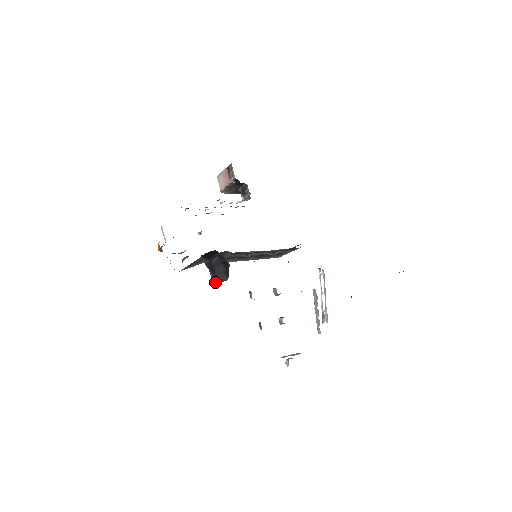
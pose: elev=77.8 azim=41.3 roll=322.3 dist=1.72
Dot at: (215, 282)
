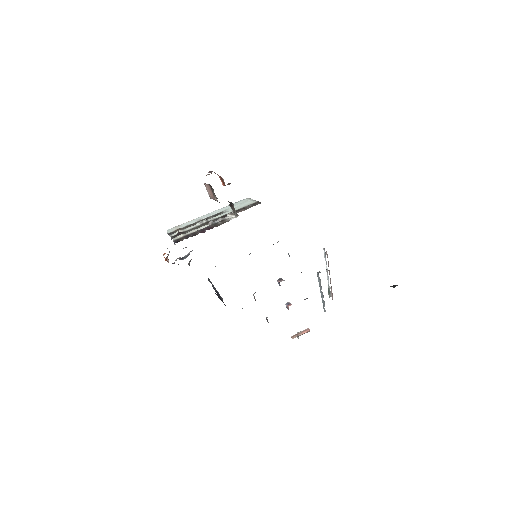
Dot at: occluded
